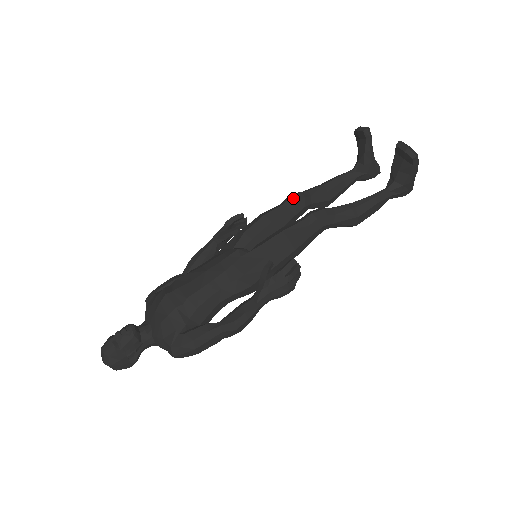
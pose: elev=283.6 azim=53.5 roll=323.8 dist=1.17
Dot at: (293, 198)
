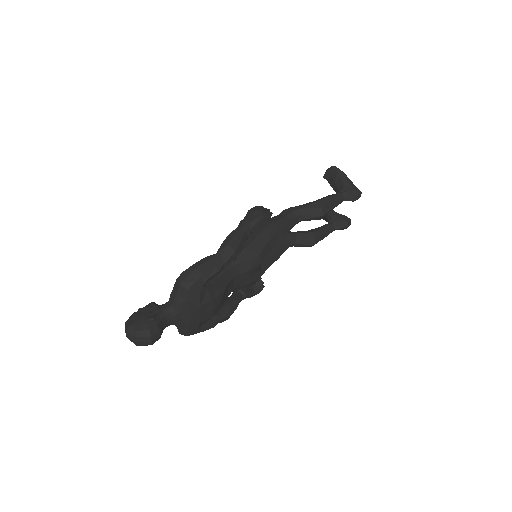
Dot at: occluded
